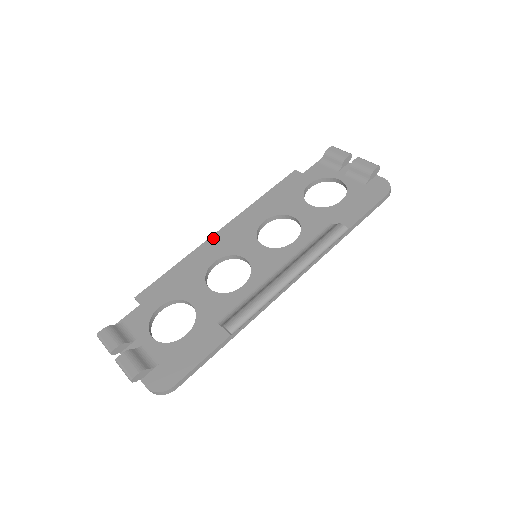
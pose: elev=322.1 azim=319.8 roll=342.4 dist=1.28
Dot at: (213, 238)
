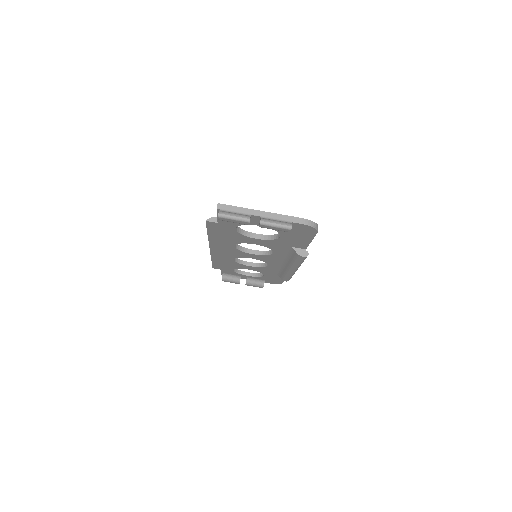
Dot at: (213, 253)
